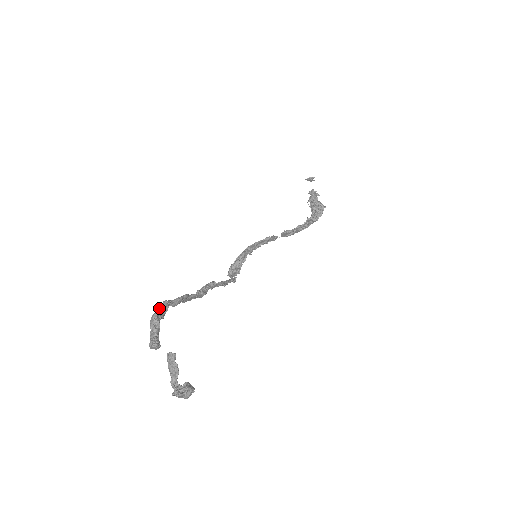
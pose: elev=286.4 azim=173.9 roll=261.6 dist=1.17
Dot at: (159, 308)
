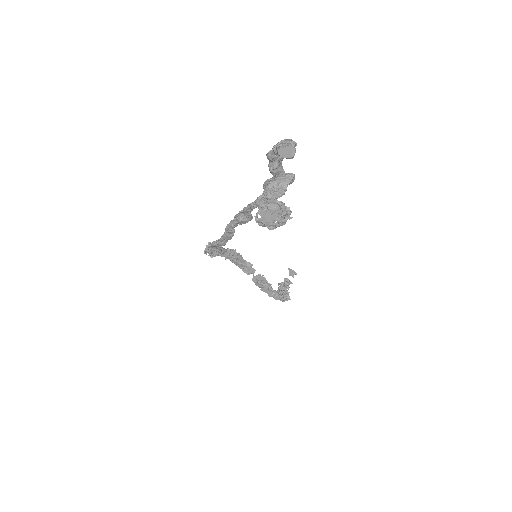
Dot at: occluded
